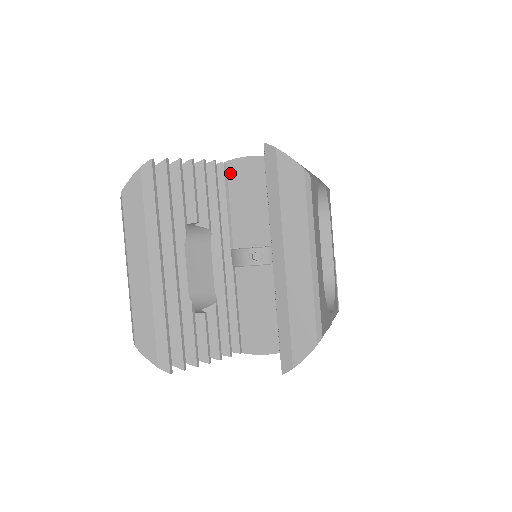
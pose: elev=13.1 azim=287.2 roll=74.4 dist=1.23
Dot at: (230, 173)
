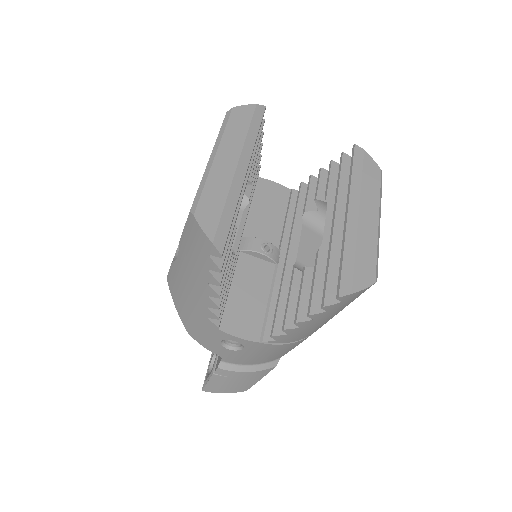
Dot at: (260, 186)
